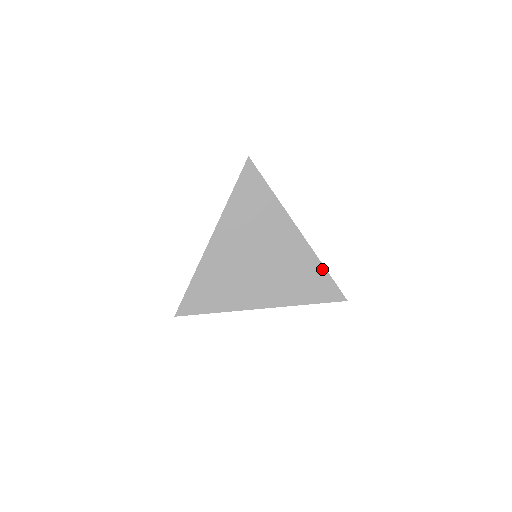
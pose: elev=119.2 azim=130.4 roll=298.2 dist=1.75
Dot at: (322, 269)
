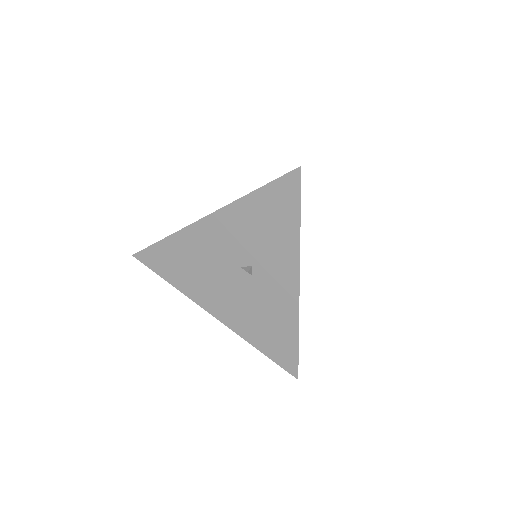
Dot at: occluded
